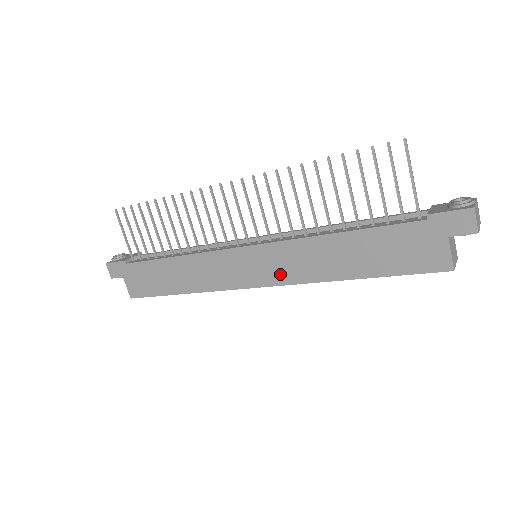
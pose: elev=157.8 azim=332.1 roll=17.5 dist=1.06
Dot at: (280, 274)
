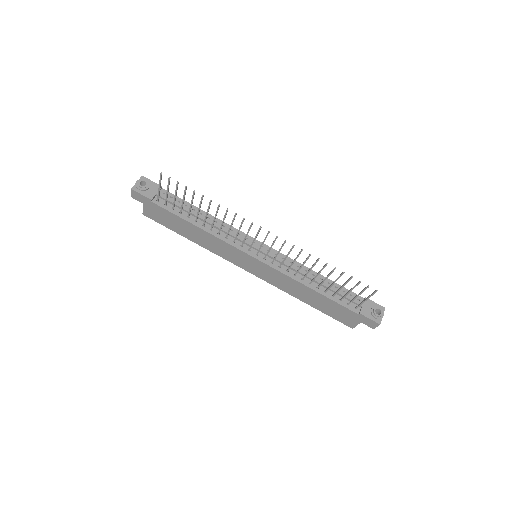
Dot at: (267, 277)
